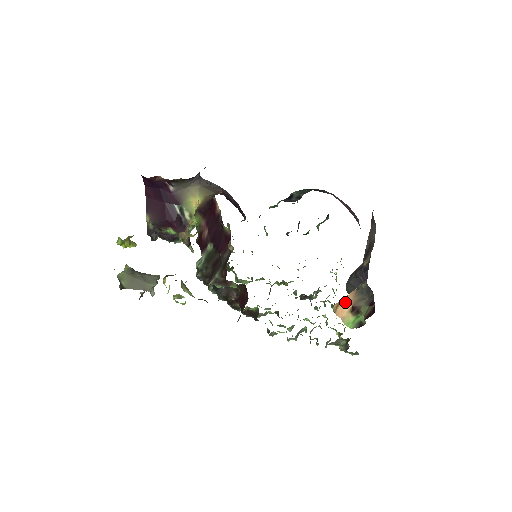
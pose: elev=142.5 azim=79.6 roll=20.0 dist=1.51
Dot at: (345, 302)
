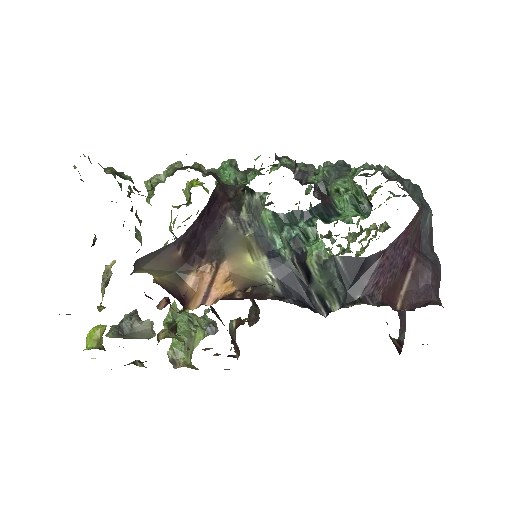
Dot at: occluded
